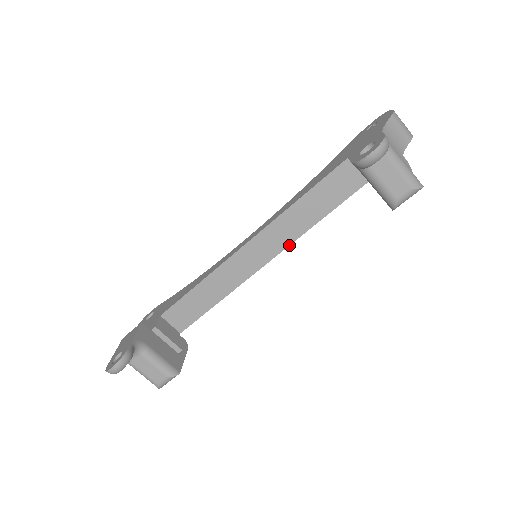
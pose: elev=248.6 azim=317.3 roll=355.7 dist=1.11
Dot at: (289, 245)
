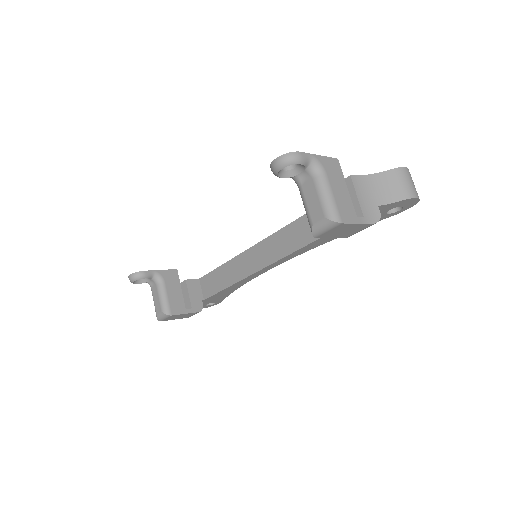
Dot at: (281, 259)
